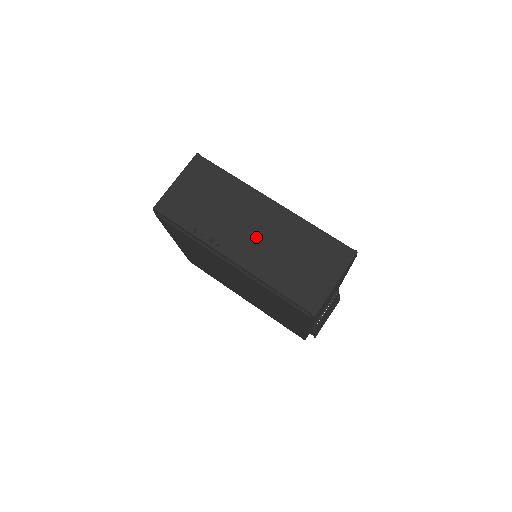
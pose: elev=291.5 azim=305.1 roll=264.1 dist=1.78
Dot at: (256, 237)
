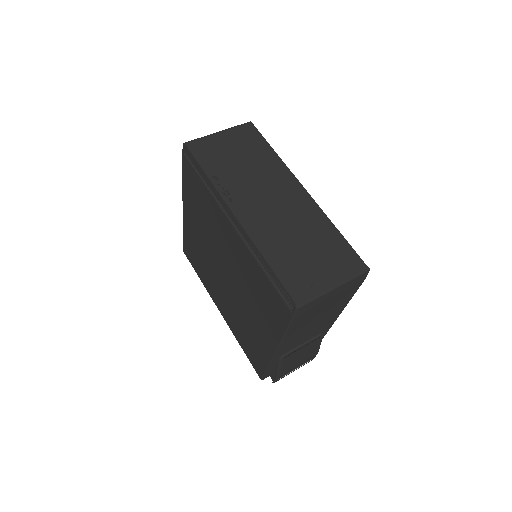
Dot at: (272, 210)
